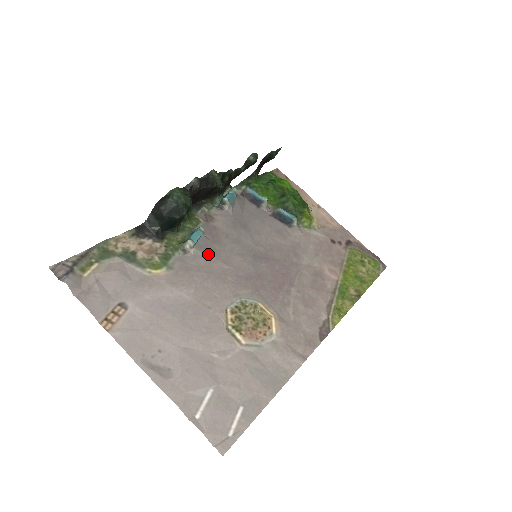
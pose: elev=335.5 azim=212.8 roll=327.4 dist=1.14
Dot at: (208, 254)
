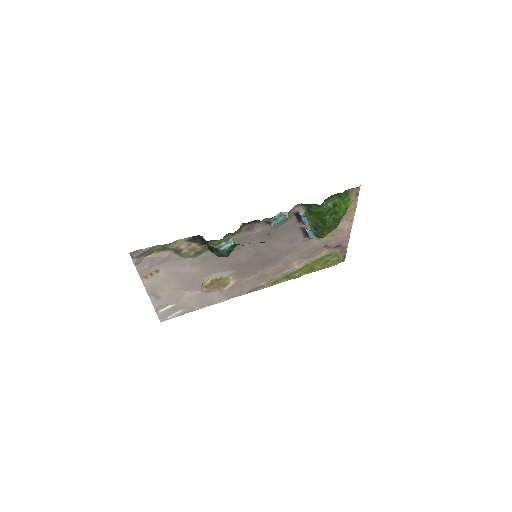
Dot at: occluded
